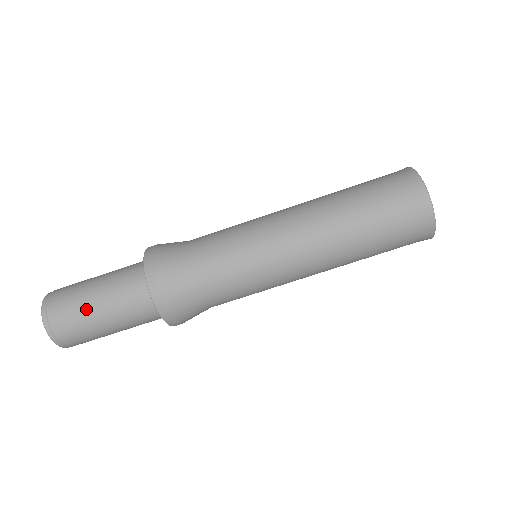
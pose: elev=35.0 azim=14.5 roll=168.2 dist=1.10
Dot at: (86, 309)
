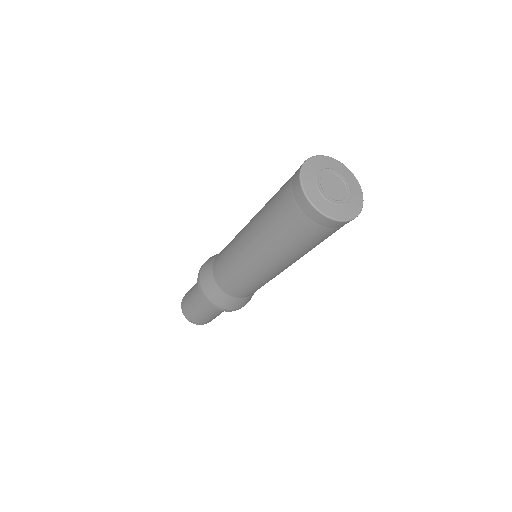
Dot at: (195, 310)
